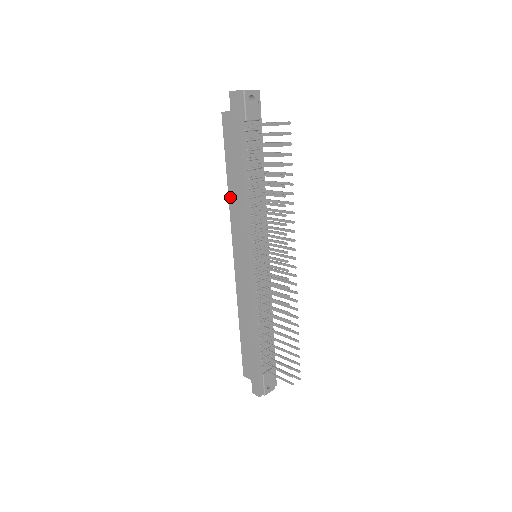
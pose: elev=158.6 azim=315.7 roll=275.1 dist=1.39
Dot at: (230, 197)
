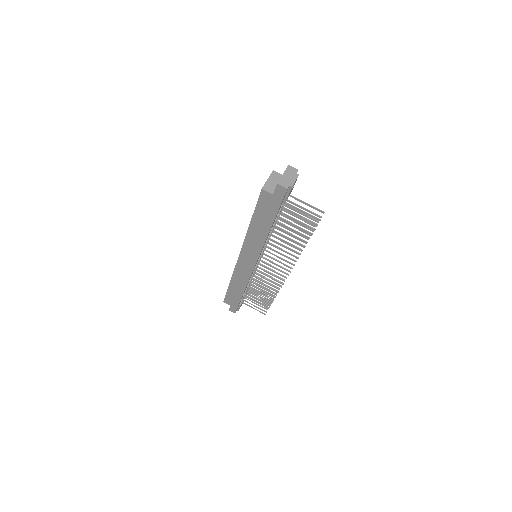
Dot at: (249, 233)
